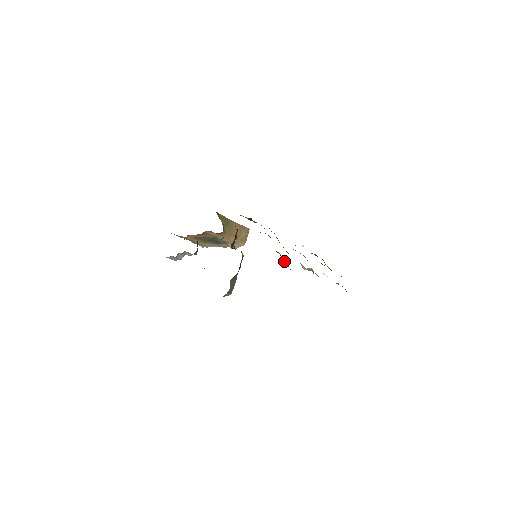
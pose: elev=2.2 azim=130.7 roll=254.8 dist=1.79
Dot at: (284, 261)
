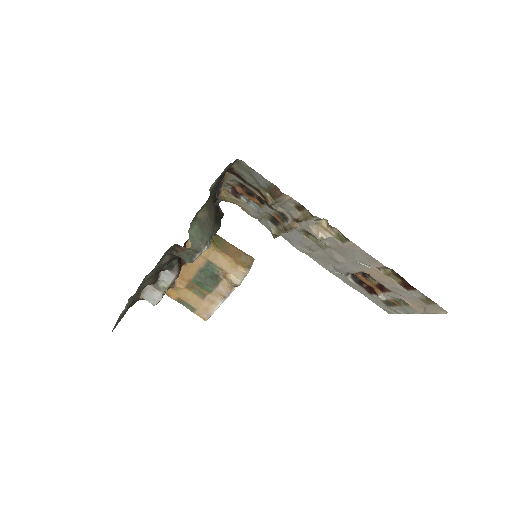
Dot at: (272, 189)
